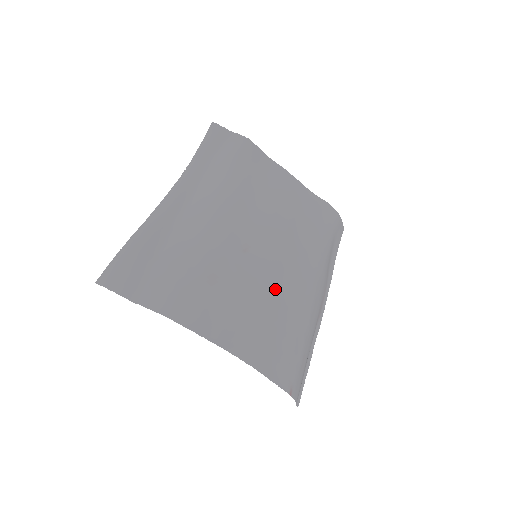
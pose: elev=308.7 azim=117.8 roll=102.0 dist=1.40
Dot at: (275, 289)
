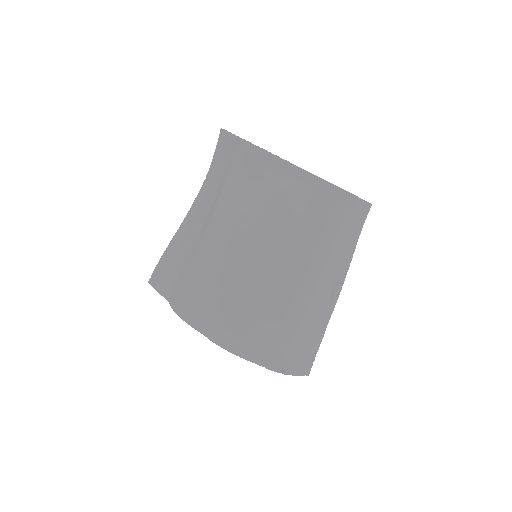
Dot at: (263, 290)
